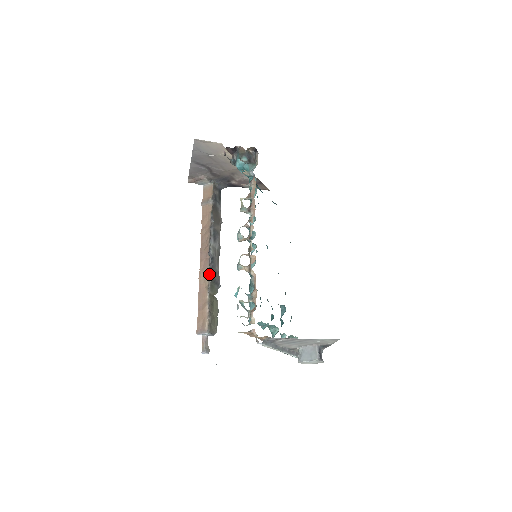
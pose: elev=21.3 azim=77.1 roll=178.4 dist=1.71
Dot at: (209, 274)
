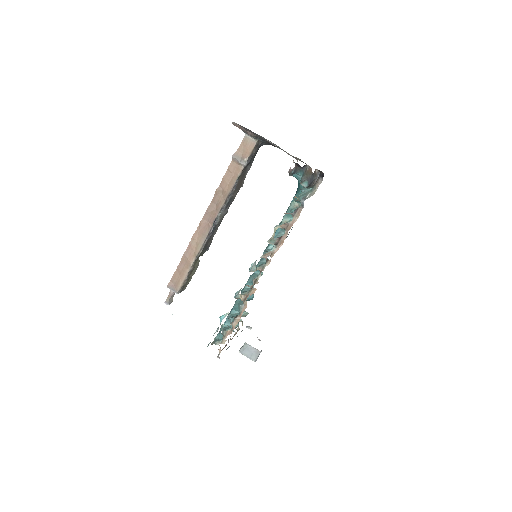
Dot at: (204, 243)
